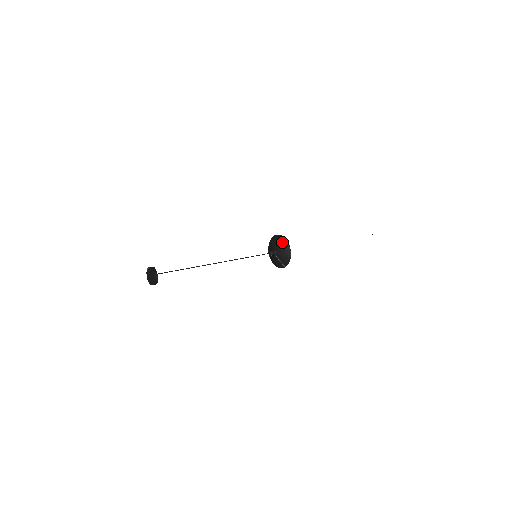
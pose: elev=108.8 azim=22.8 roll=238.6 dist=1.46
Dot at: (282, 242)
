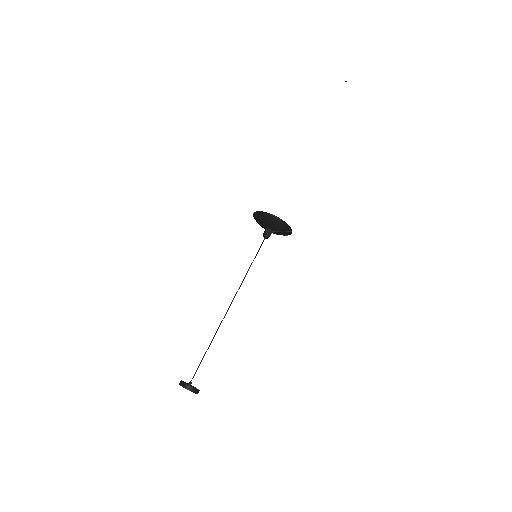
Dot at: (263, 217)
